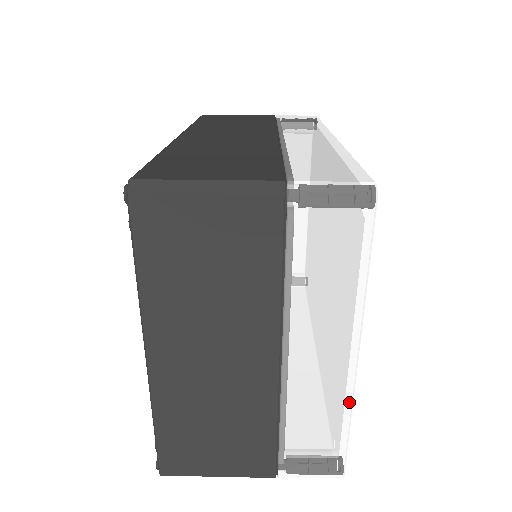
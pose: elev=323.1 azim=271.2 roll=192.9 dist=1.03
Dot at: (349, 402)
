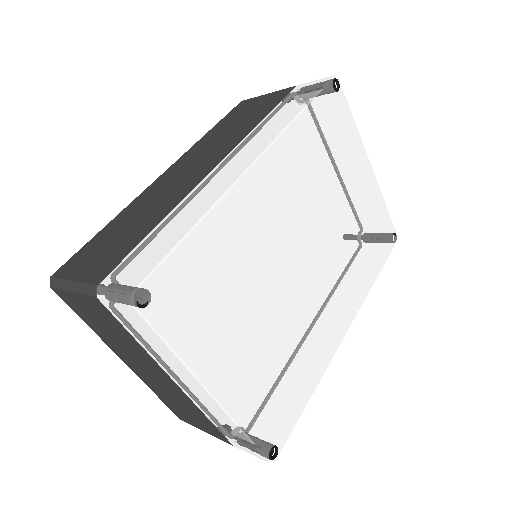
Dot at: (231, 420)
